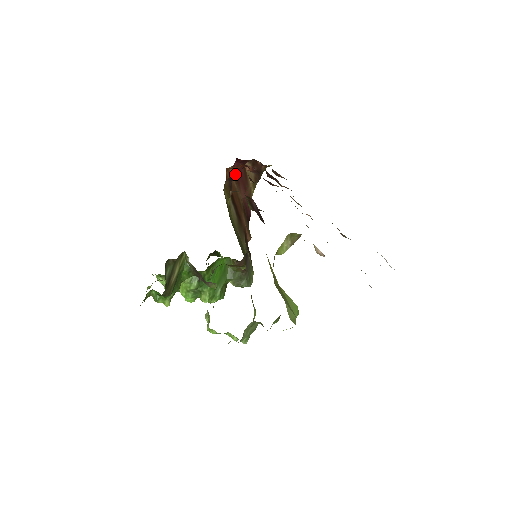
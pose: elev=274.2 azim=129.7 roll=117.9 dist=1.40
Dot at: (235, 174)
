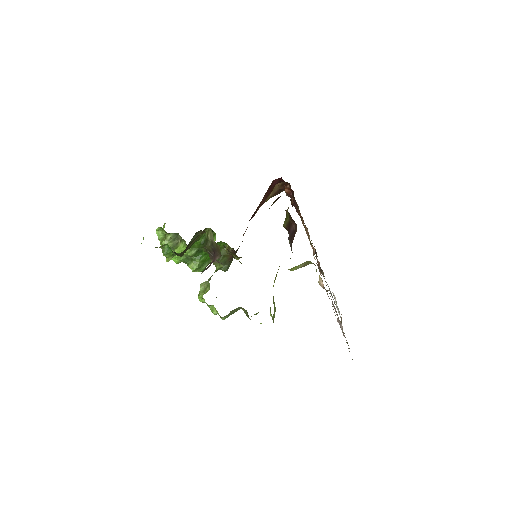
Dot at: (270, 186)
